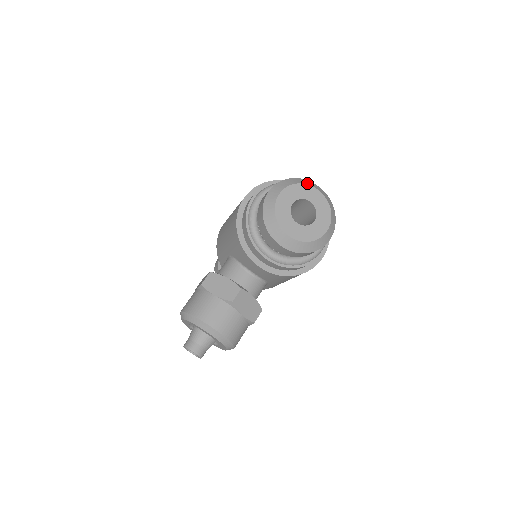
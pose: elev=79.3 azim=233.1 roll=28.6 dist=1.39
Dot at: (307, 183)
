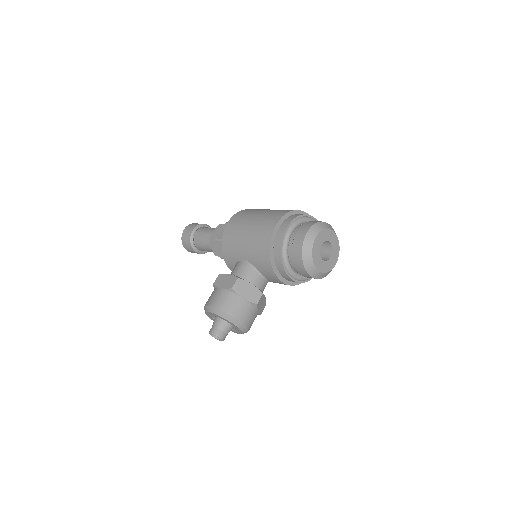
Dot at: (330, 228)
